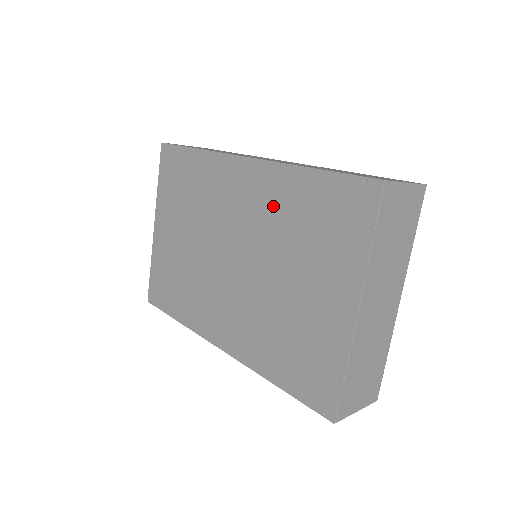
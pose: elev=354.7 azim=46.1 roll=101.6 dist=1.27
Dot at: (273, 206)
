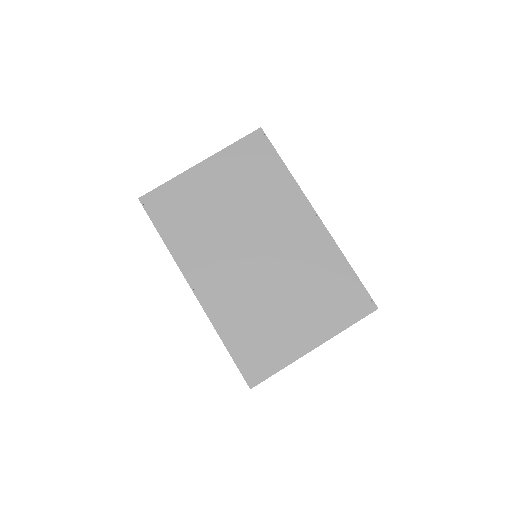
Dot at: (312, 257)
